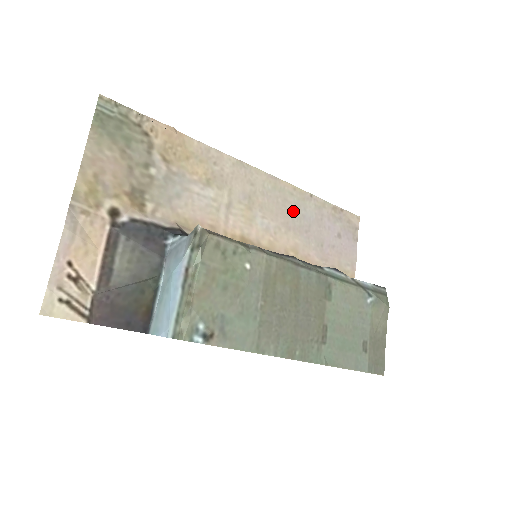
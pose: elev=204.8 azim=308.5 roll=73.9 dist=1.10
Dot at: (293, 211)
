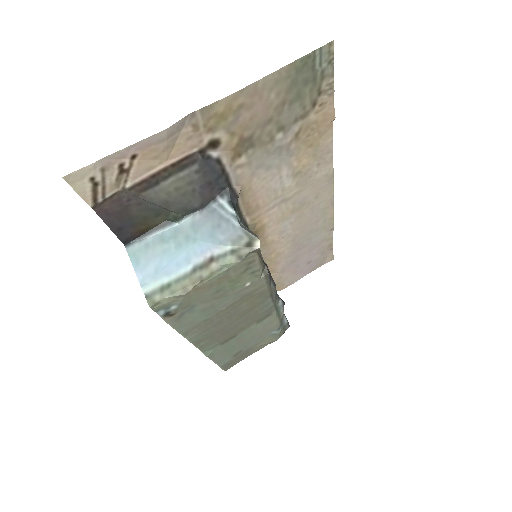
Dot at: (311, 231)
